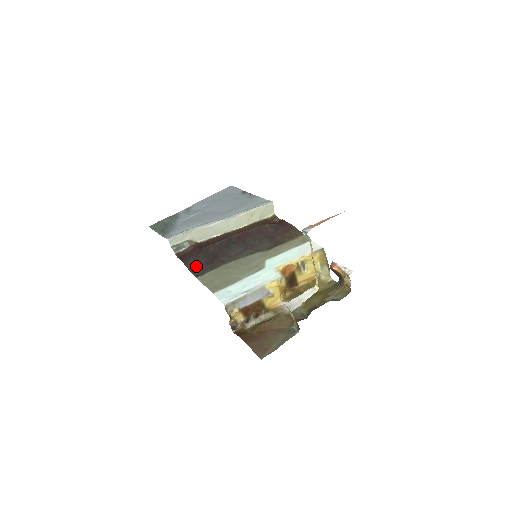
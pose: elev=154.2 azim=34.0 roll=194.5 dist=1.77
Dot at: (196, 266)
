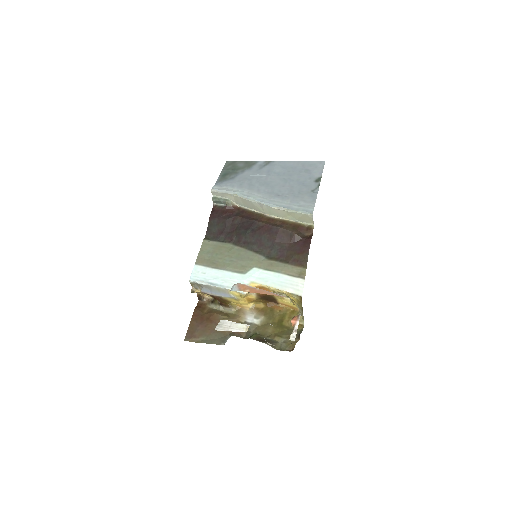
Dot at: (214, 228)
